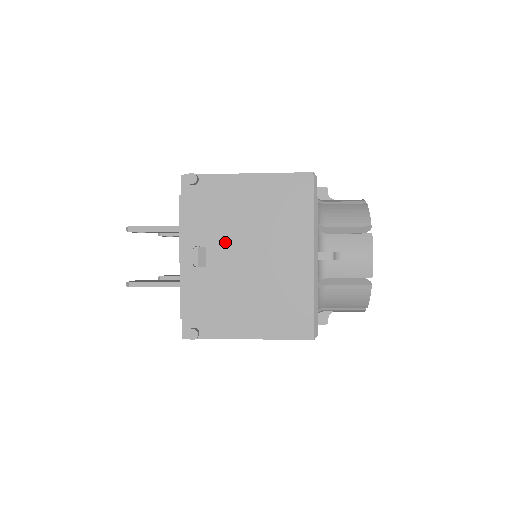
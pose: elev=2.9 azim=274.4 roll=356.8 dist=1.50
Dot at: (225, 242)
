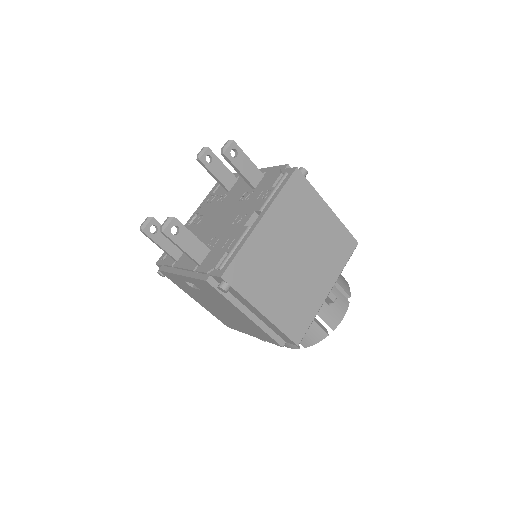
Dot at: occluded
